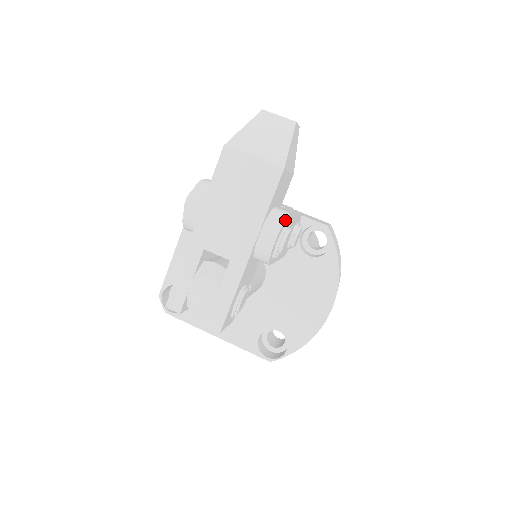
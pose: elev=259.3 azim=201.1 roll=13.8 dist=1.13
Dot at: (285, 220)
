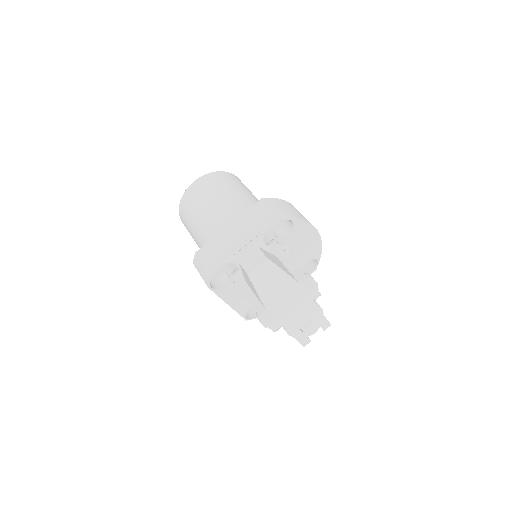
Dot at: (312, 283)
